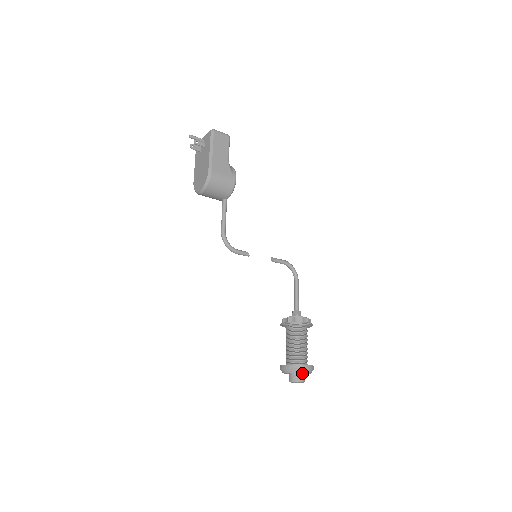
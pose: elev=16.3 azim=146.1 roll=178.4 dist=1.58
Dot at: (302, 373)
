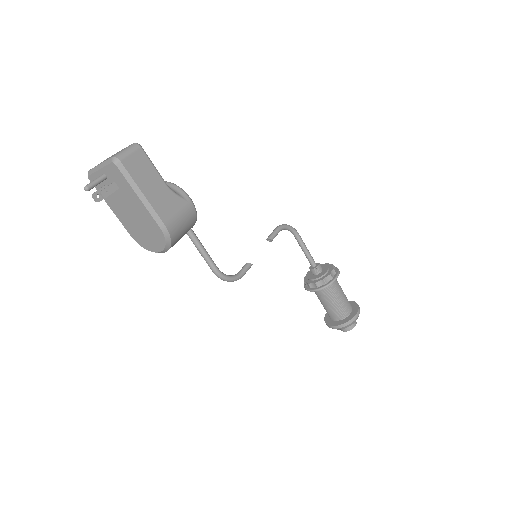
Dot at: occluded
